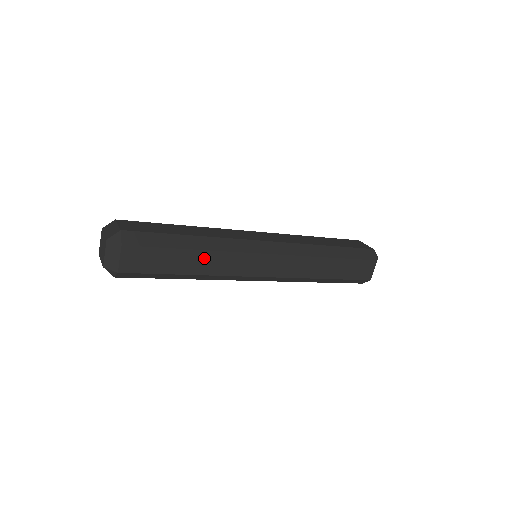
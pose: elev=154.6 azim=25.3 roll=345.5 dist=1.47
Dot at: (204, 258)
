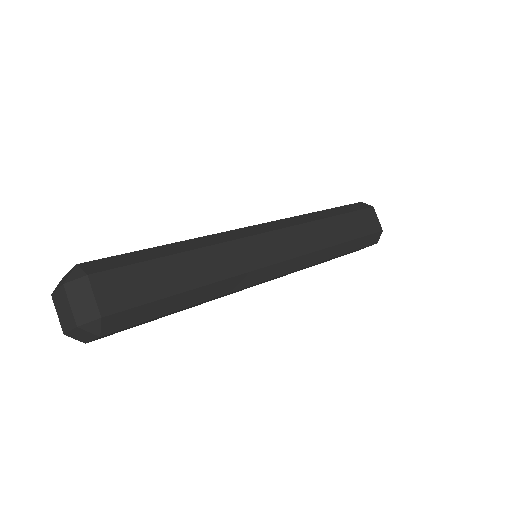
Dot at: (201, 260)
